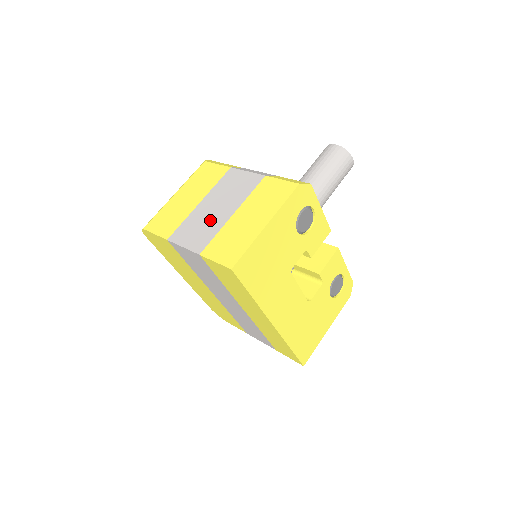
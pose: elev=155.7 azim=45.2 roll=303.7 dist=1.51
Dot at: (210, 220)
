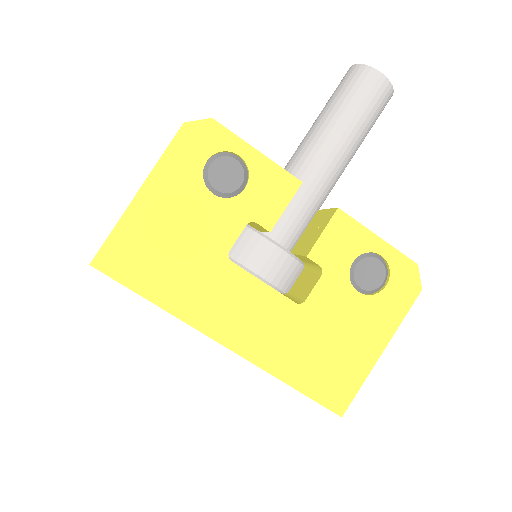
Dot at: occluded
